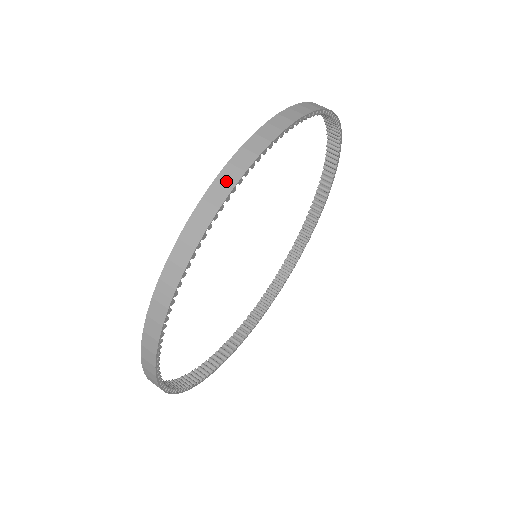
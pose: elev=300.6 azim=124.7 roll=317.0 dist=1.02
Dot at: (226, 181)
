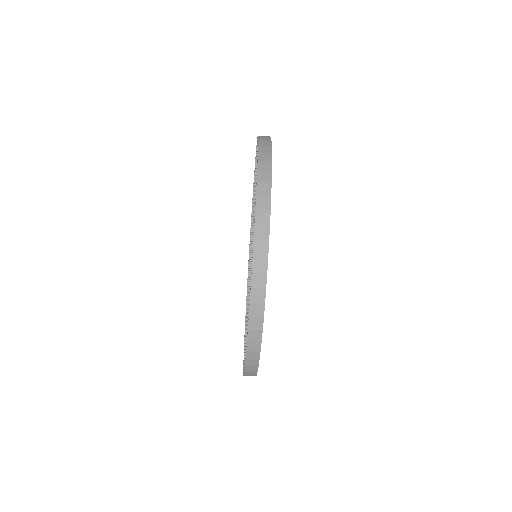
Dot at: (252, 365)
